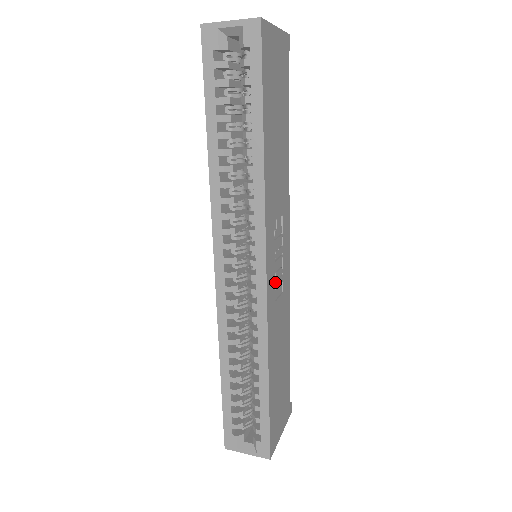
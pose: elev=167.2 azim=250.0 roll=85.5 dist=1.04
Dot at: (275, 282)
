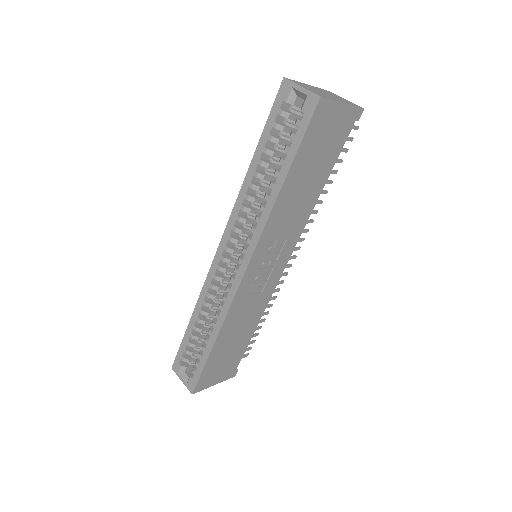
Dot at: (254, 282)
